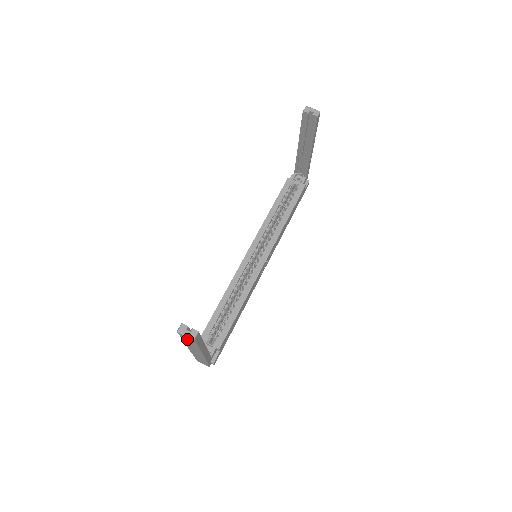
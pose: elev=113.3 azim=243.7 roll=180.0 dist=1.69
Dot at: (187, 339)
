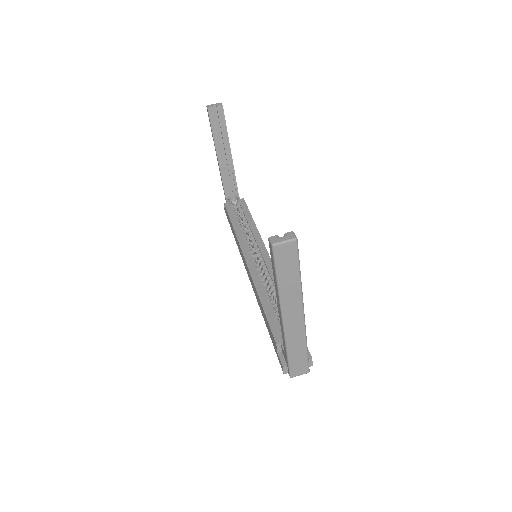
Dot at: (286, 256)
